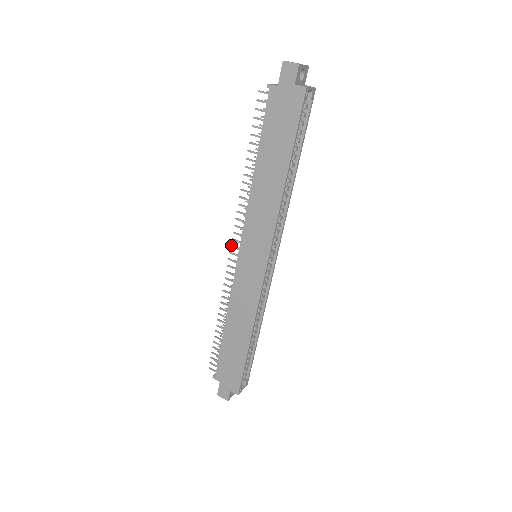
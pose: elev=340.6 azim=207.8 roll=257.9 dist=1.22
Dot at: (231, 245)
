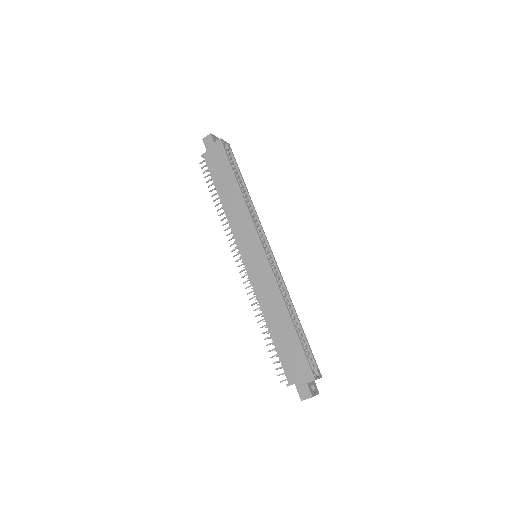
Dot at: (235, 261)
